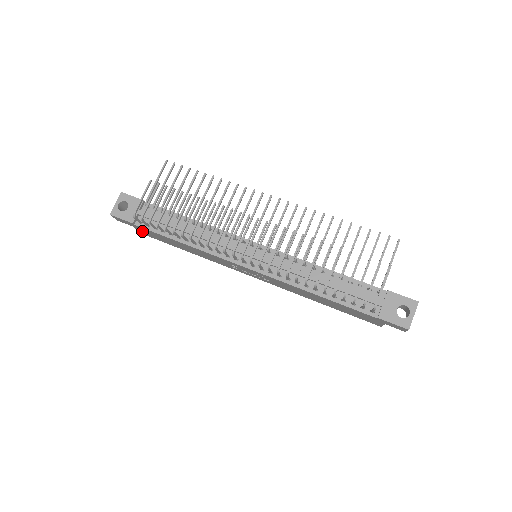
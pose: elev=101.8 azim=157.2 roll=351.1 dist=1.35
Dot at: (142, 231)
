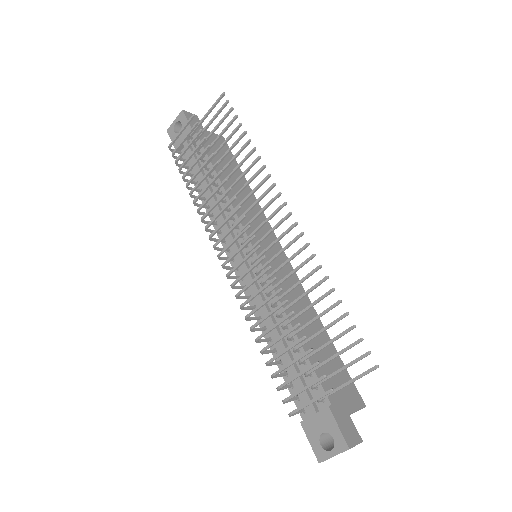
Dot at: occluded
